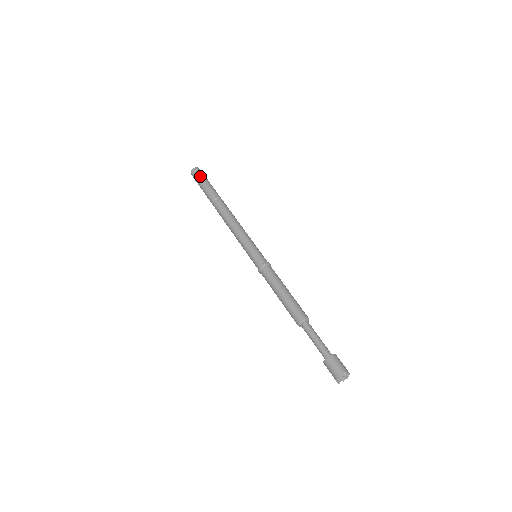
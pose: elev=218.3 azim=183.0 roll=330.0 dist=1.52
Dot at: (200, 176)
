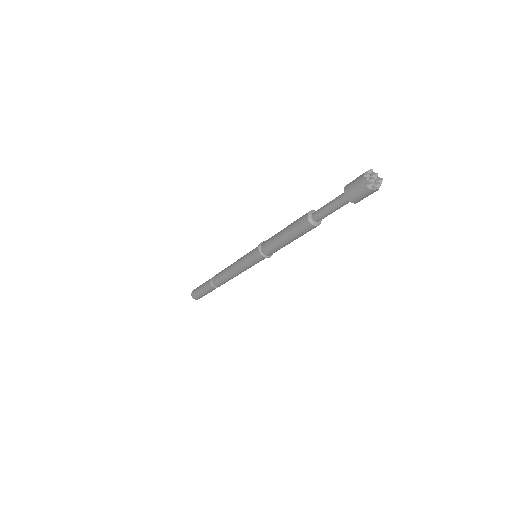
Dot at: (196, 289)
